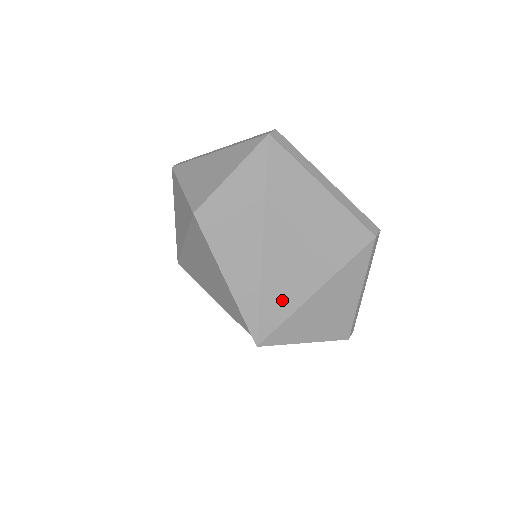
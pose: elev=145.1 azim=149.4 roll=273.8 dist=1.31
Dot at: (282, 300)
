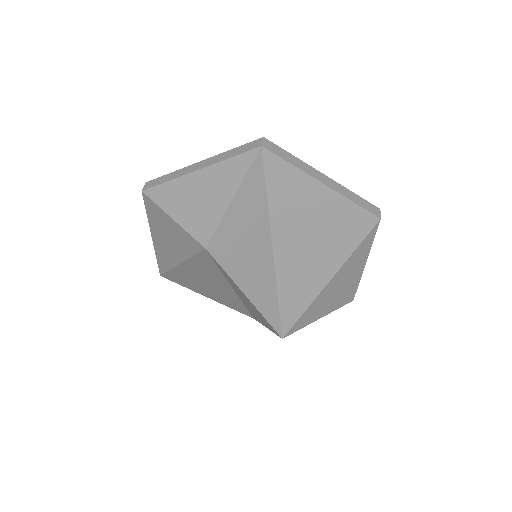
Dot at: (300, 294)
